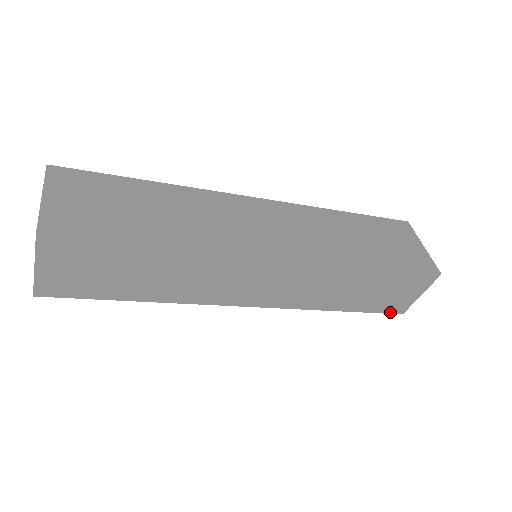
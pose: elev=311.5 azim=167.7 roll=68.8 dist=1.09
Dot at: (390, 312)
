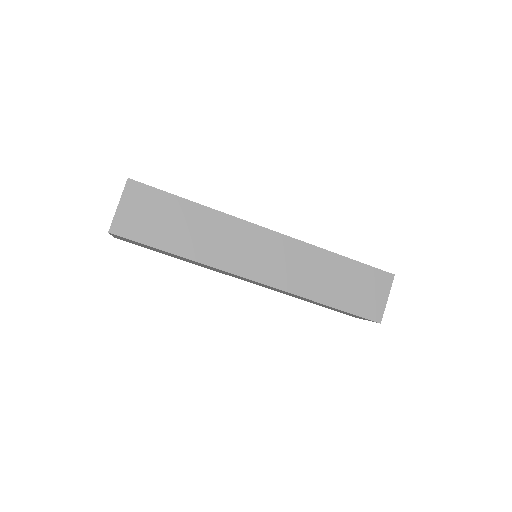
Dot at: (369, 318)
